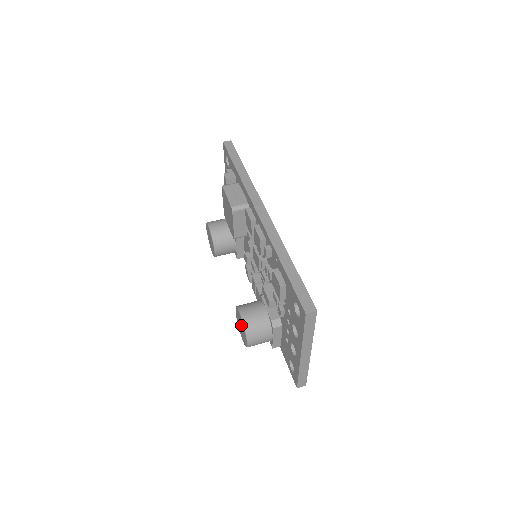
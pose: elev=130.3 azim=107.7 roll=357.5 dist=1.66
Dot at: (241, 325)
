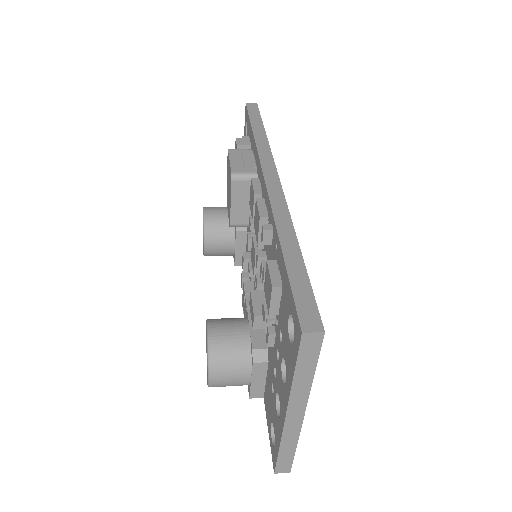
Dot at: occluded
